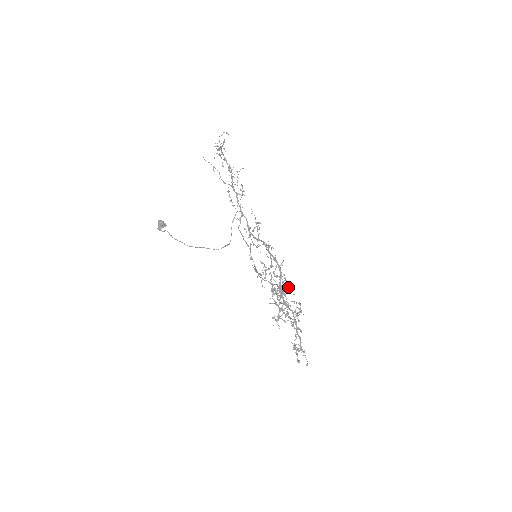
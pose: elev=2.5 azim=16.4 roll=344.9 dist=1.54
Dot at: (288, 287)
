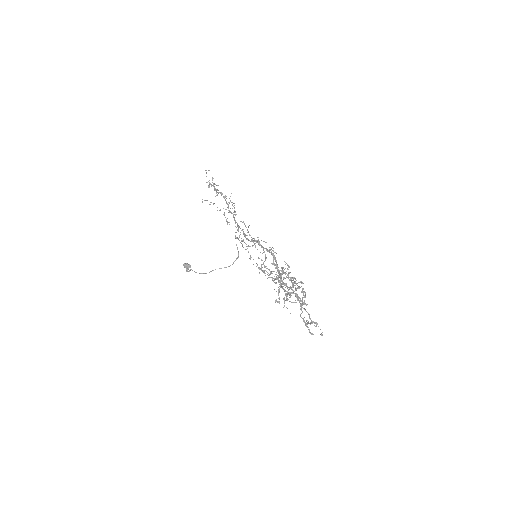
Dot at: (281, 268)
